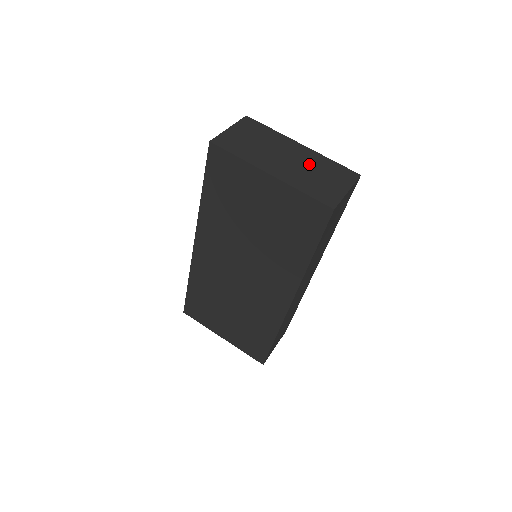
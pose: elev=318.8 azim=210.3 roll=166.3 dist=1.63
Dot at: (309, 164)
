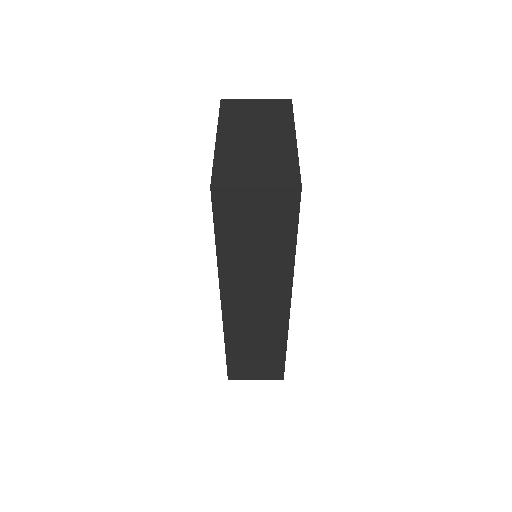
Dot at: (267, 151)
